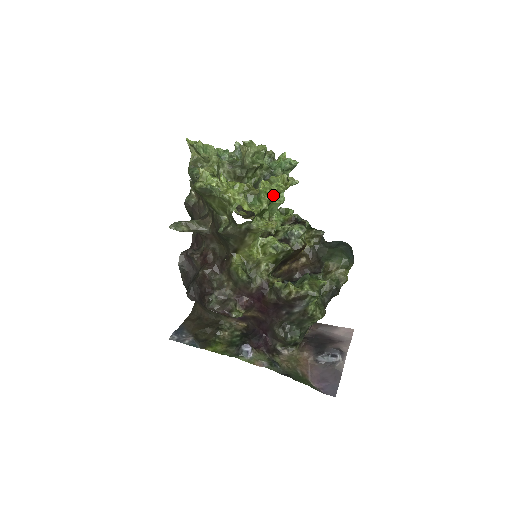
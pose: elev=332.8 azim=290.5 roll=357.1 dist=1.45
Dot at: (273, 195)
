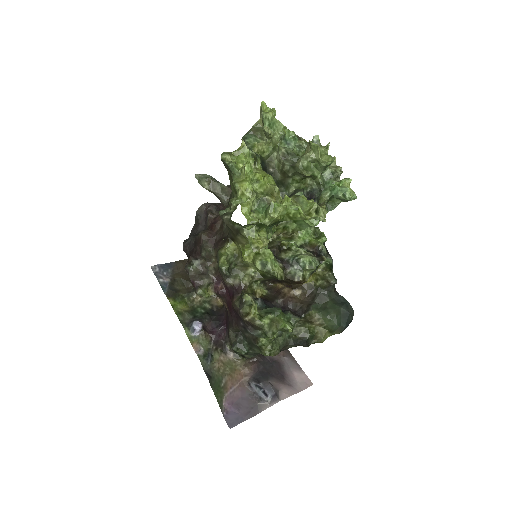
Dot at: (288, 216)
